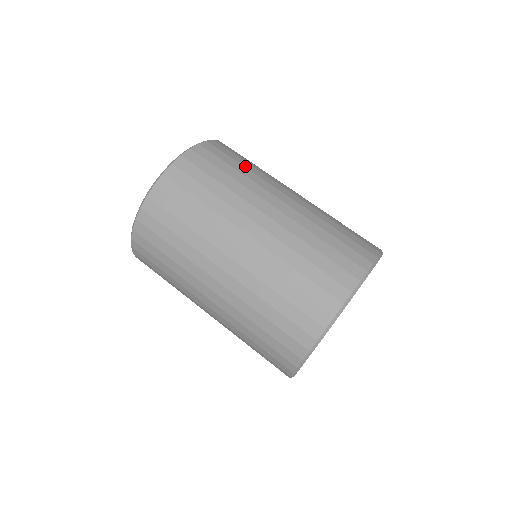
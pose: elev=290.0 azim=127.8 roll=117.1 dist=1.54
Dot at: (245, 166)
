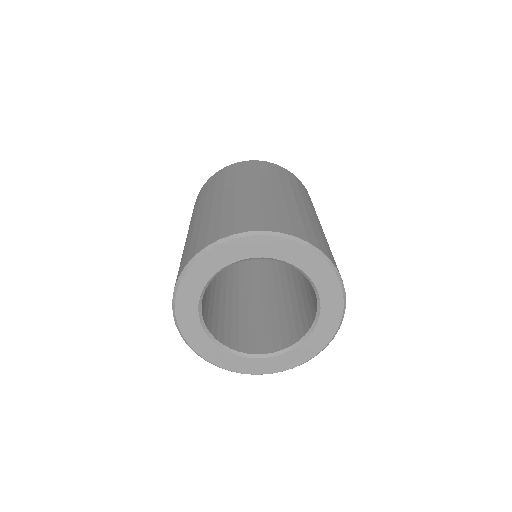
Dot at: (259, 172)
